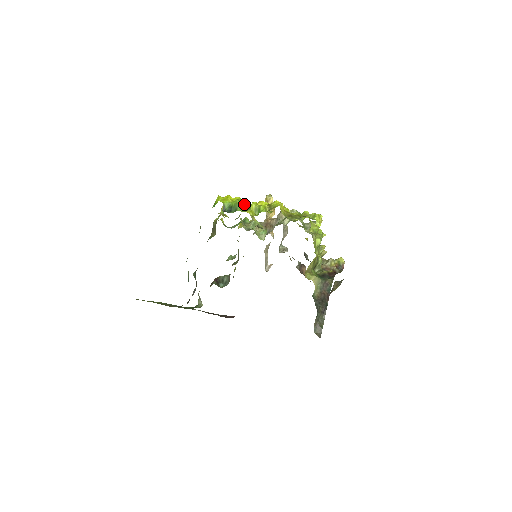
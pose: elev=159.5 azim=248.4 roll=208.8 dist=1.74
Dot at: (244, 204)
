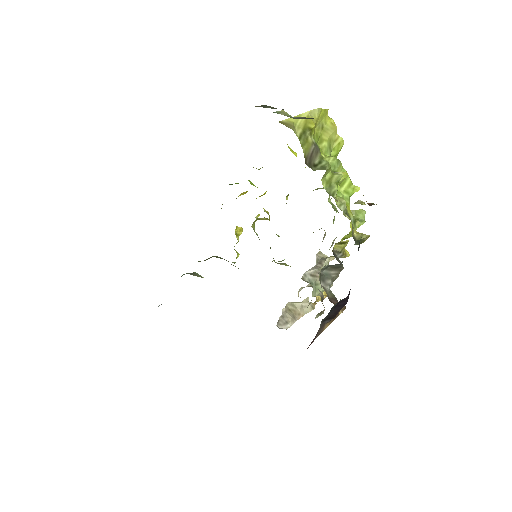
Dot at: (257, 187)
